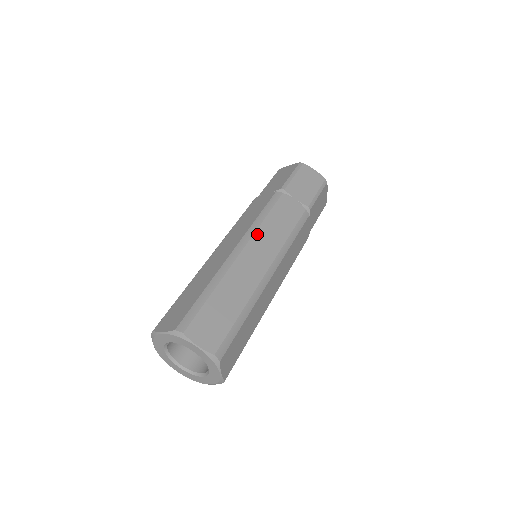
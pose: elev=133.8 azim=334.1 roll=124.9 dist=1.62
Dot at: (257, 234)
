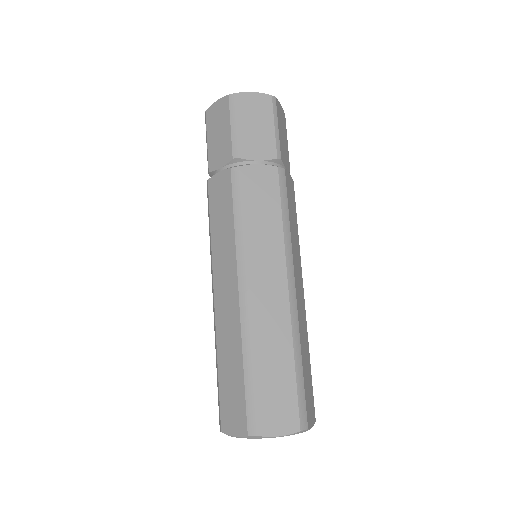
Dot at: (249, 253)
